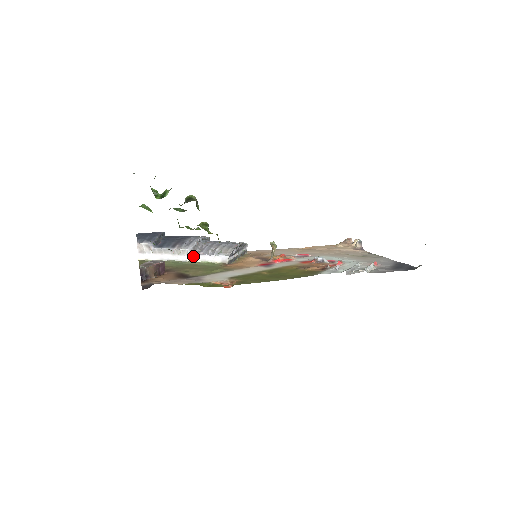
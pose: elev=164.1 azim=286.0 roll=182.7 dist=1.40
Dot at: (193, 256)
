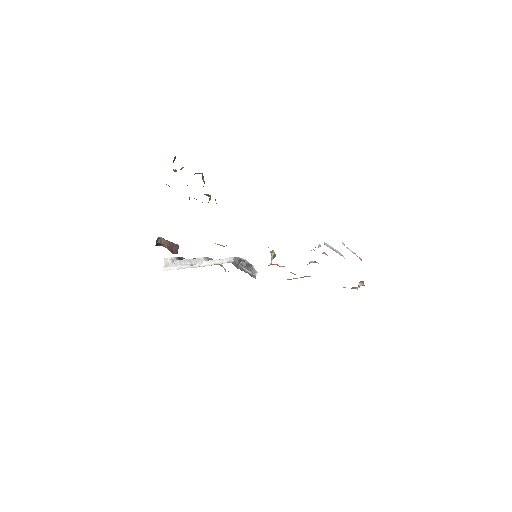
Dot at: (206, 262)
